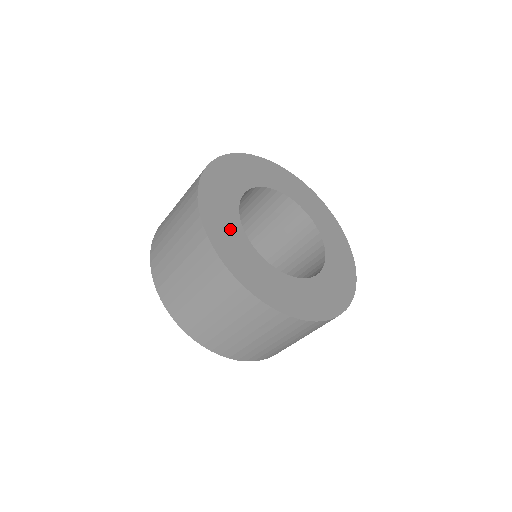
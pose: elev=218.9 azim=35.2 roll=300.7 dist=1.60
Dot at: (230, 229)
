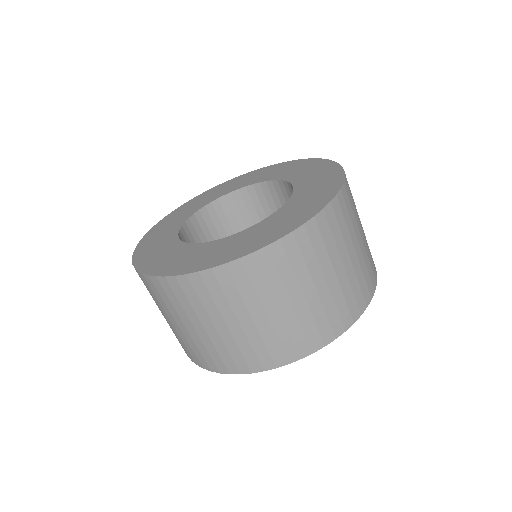
Dot at: (196, 254)
